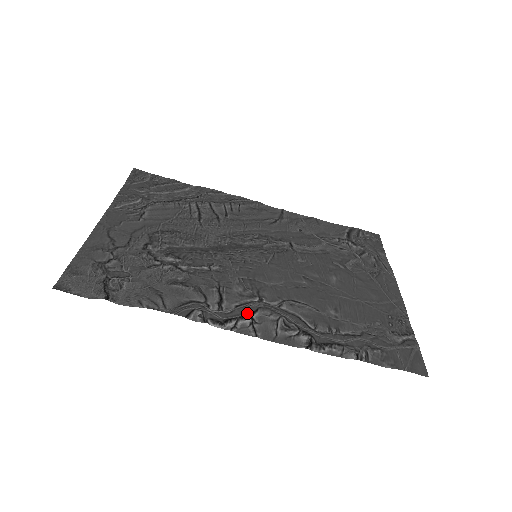
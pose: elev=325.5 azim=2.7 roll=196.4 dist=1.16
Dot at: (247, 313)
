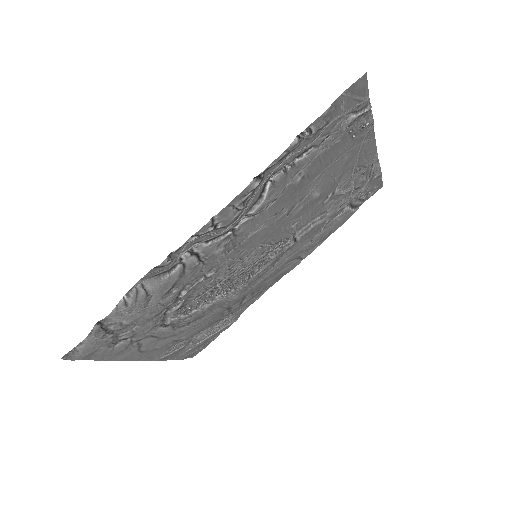
Dot at: (212, 232)
